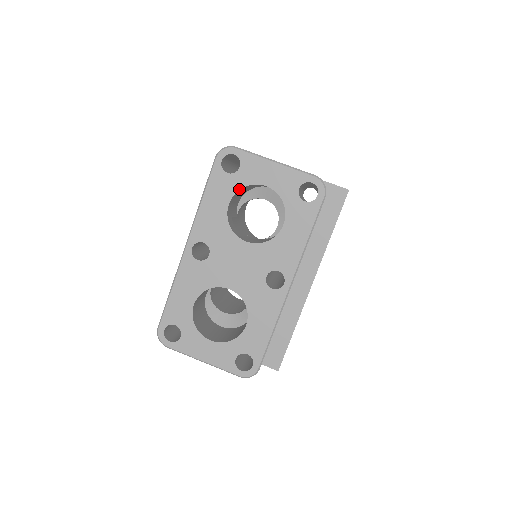
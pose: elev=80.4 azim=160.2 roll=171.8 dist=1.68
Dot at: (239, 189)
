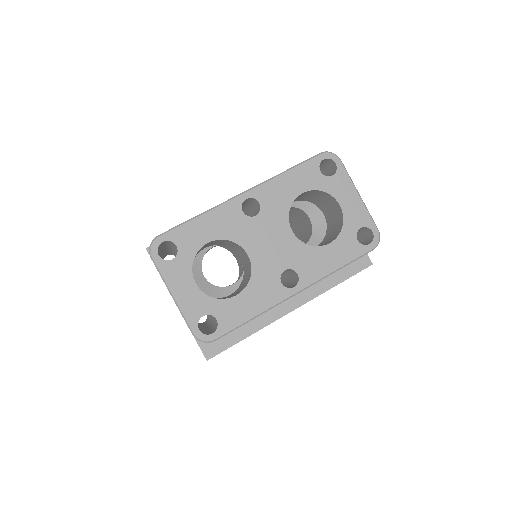
Dot at: (319, 190)
